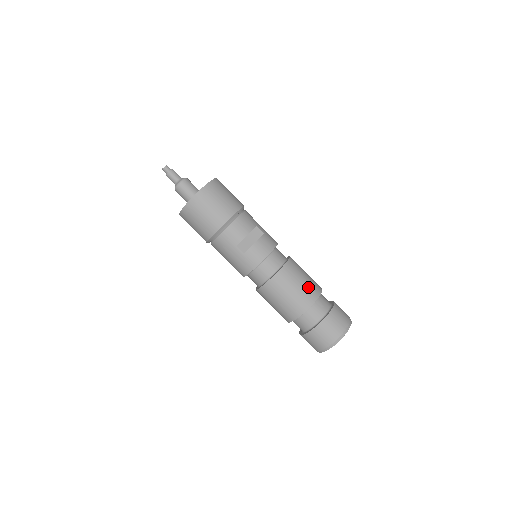
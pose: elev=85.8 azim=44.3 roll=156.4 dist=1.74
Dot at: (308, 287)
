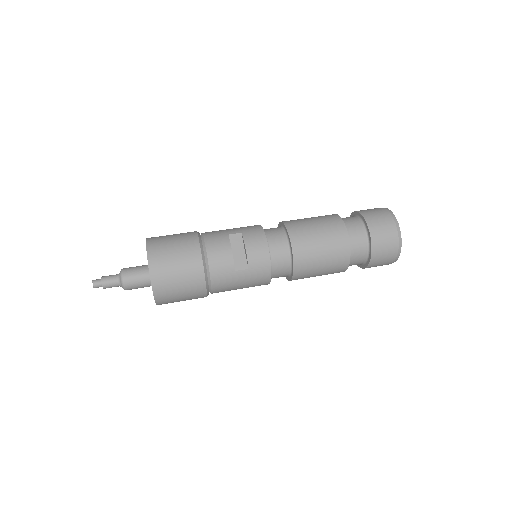
Dot at: (328, 228)
